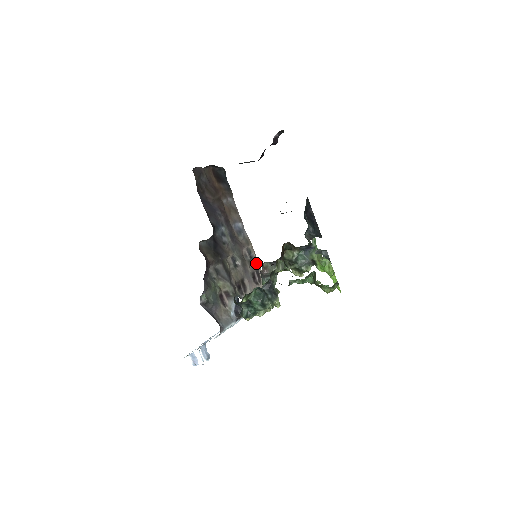
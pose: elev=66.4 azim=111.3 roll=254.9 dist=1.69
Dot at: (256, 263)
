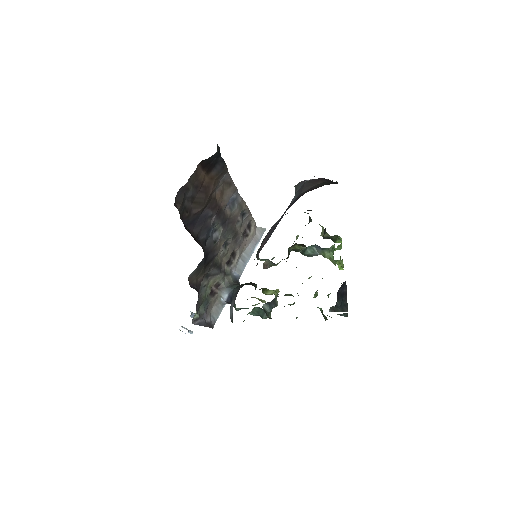
Dot at: (248, 216)
